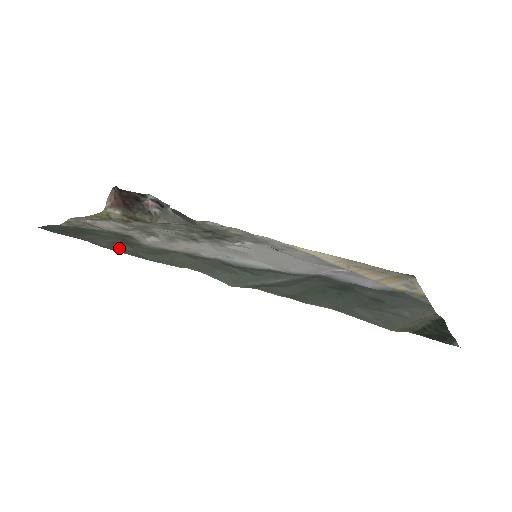
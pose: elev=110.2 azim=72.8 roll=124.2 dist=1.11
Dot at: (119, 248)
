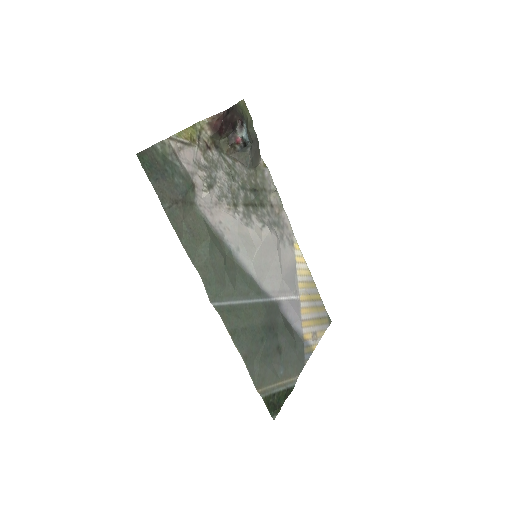
Dot at: (174, 212)
